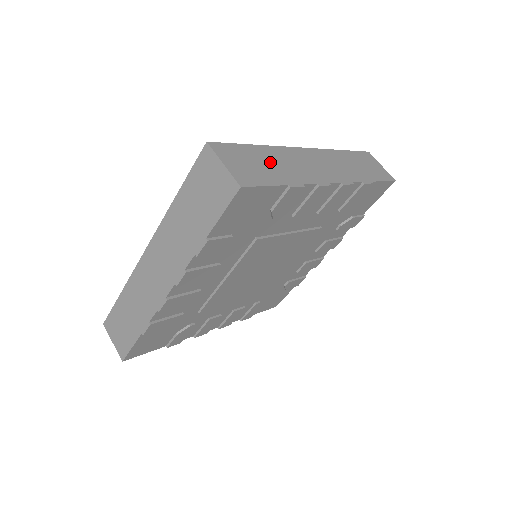
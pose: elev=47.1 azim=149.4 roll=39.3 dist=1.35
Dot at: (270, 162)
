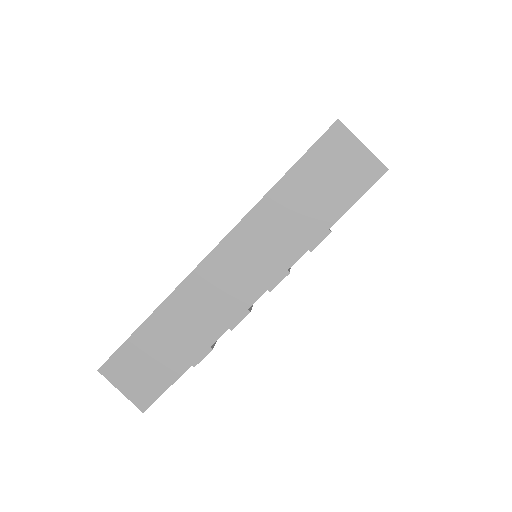
Dot at: (165, 341)
